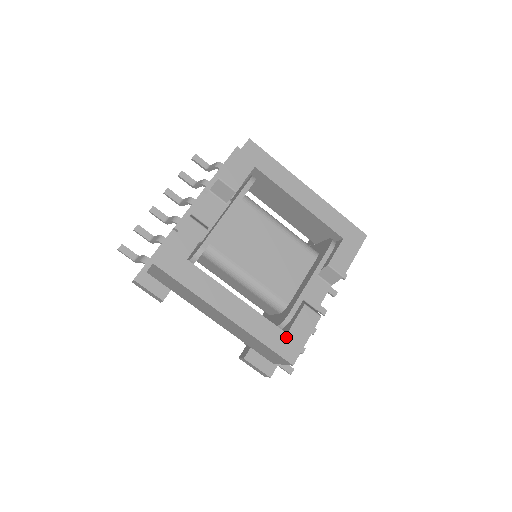
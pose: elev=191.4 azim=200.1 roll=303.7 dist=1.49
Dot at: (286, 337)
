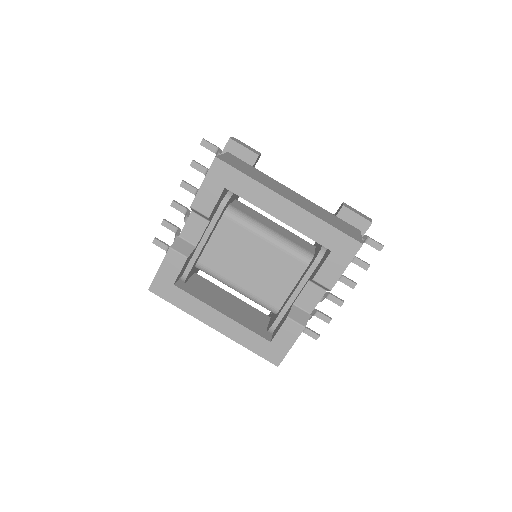
Dot at: (270, 345)
